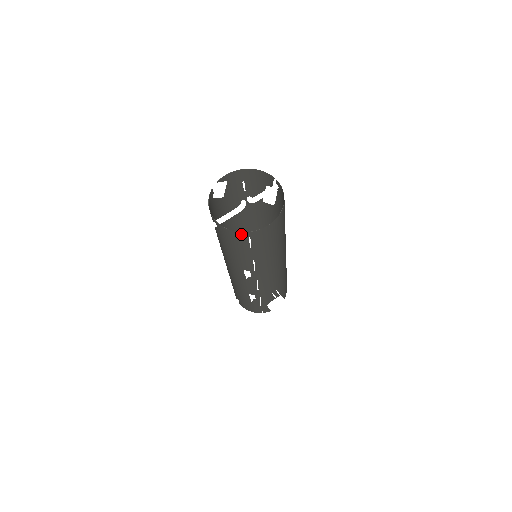
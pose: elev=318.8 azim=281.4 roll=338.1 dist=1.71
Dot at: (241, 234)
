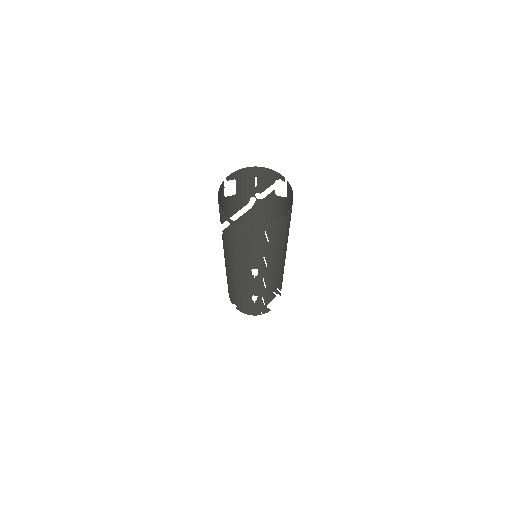
Dot at: (257, 229)
